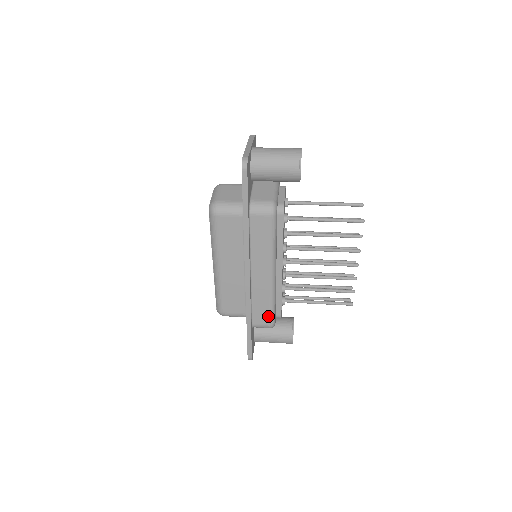
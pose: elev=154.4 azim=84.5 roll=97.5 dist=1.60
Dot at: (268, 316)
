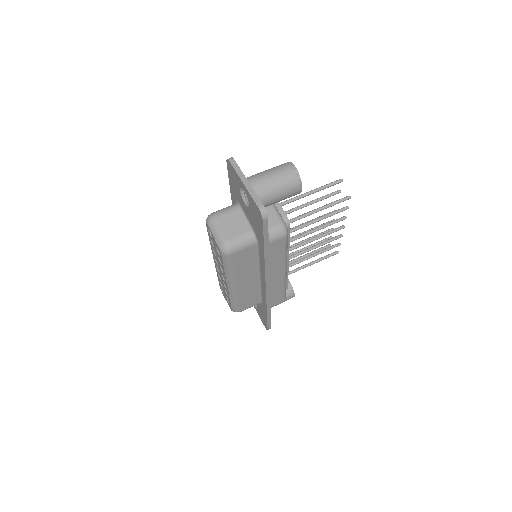
Dot at: (282, 297)
